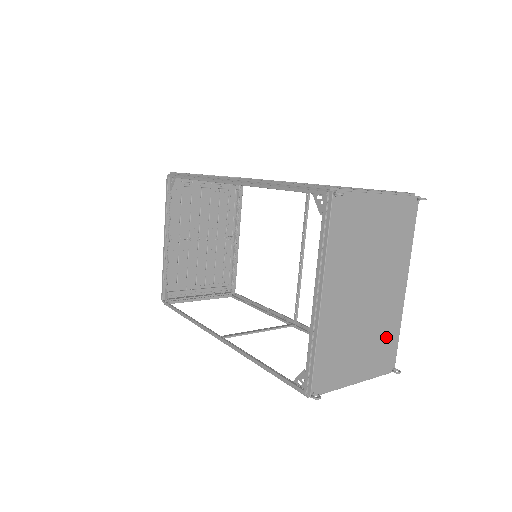
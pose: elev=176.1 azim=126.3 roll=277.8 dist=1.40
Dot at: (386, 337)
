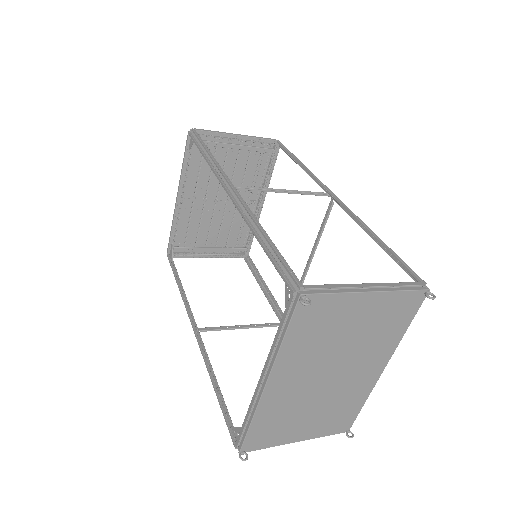
Dot at: (345, 408)
